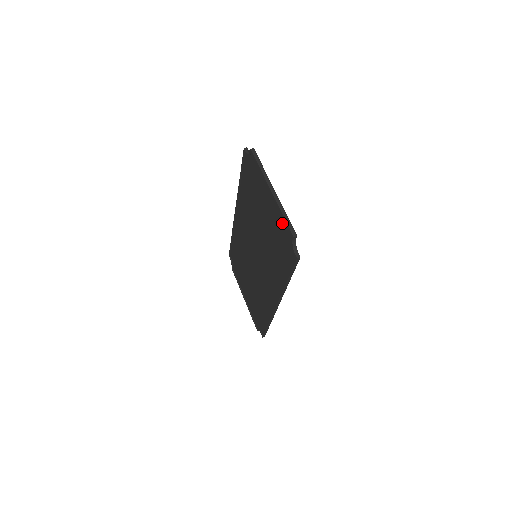
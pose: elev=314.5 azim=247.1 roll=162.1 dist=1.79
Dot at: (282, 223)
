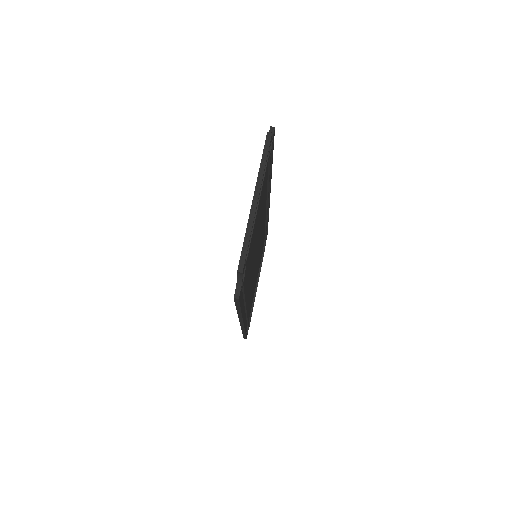
Dot at: occluded
